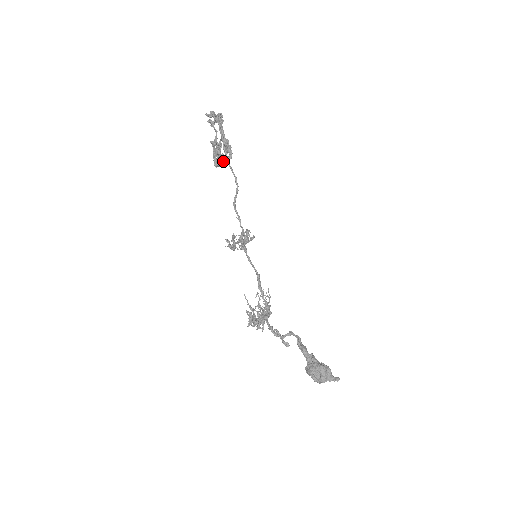
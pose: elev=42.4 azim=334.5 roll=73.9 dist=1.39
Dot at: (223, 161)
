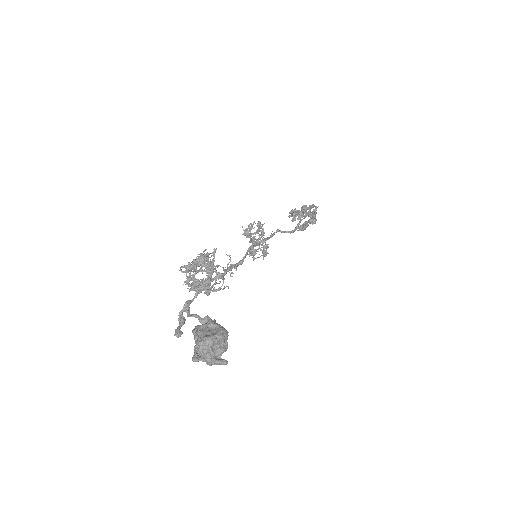
Dot at: (301, 214)
